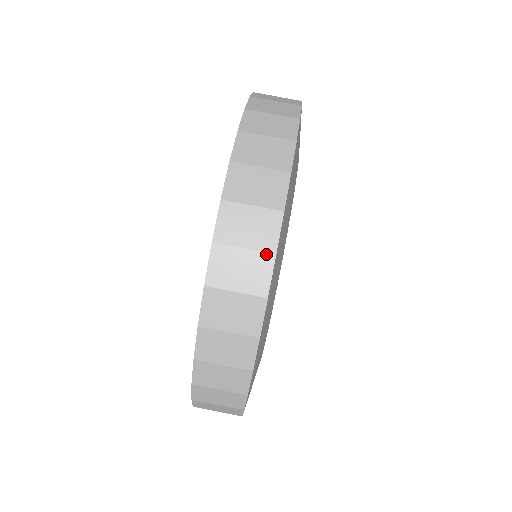
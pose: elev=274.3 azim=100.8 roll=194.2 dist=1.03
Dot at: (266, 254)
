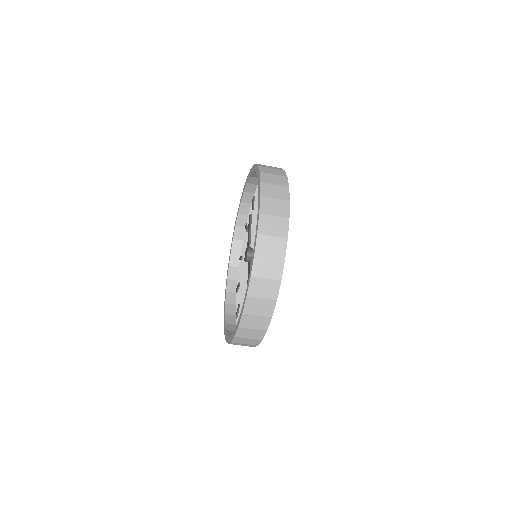
Dot at: (262, 331)
